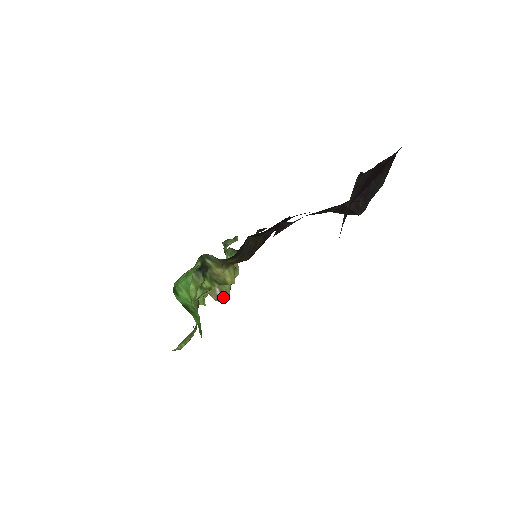
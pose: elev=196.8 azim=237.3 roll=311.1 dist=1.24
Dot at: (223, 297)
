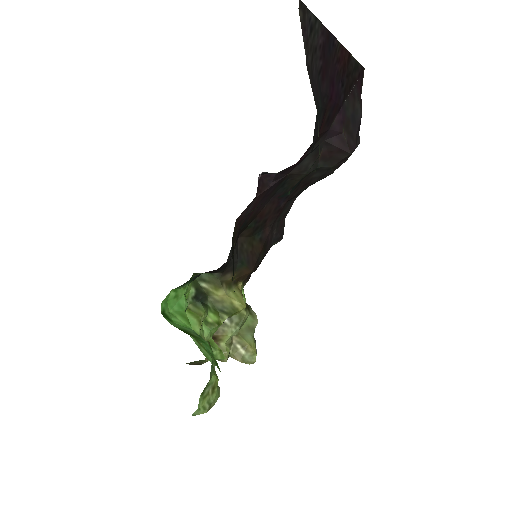
Dot at: (249, 355)
